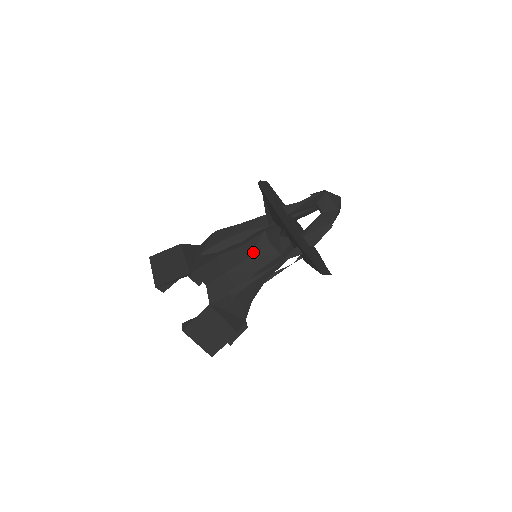
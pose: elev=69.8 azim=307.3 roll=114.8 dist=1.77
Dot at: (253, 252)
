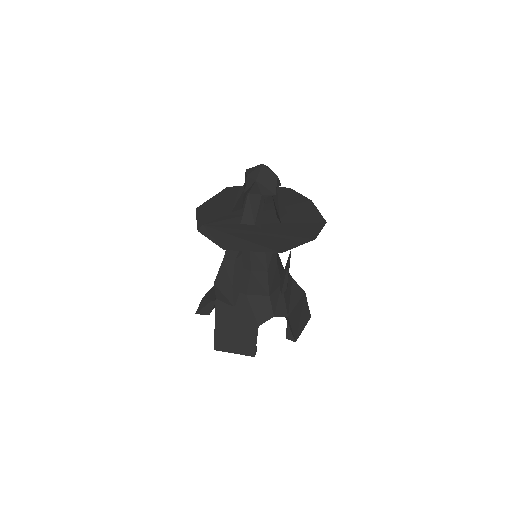
Dot at: (264, 266)
